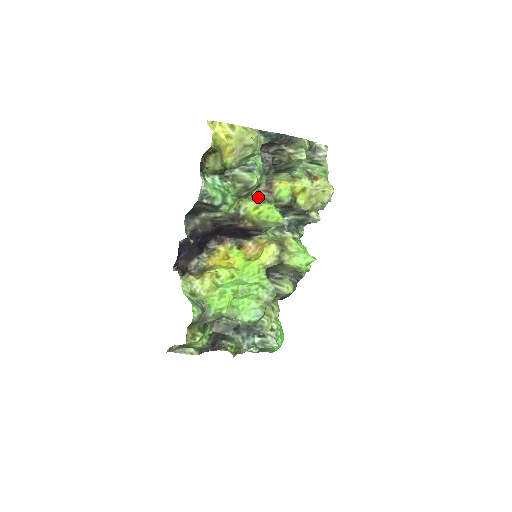
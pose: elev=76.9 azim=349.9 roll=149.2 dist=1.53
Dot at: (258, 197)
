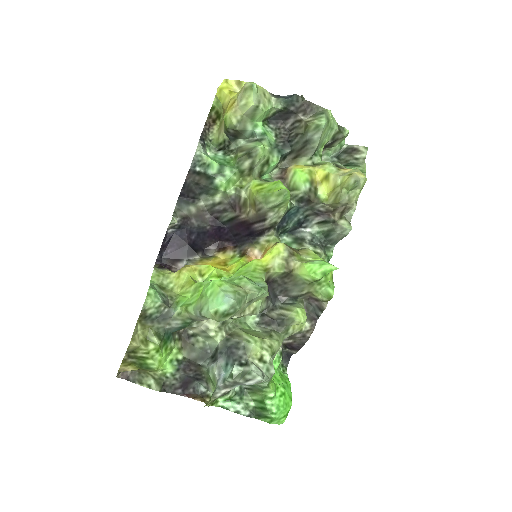
Dot at: (267, 181)
